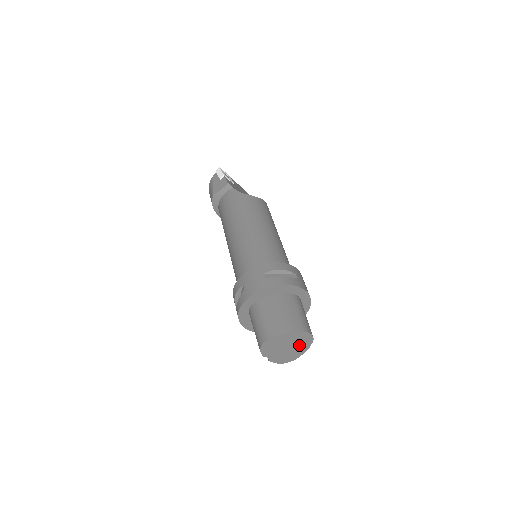
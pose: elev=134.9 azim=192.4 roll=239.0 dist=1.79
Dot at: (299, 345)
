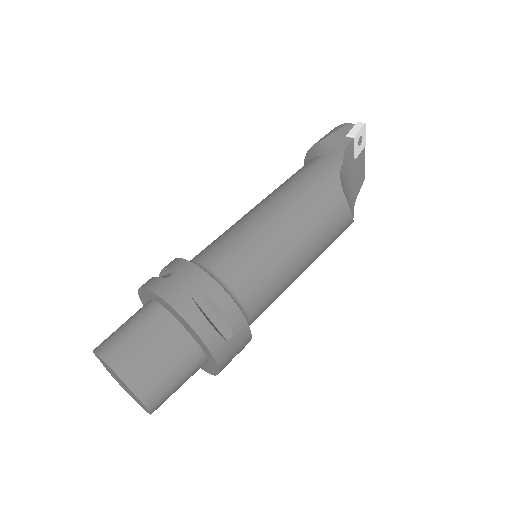
Dot at: (135, 398)
